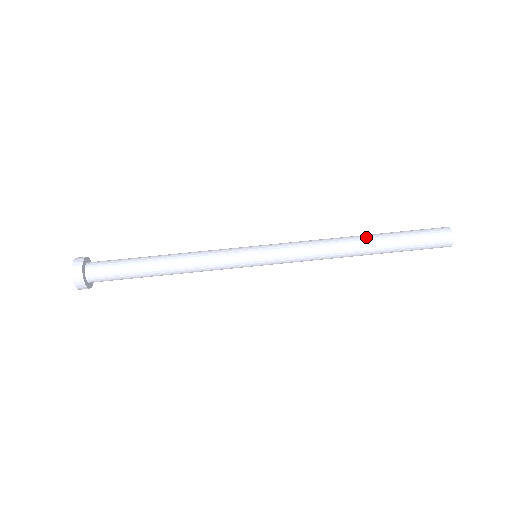
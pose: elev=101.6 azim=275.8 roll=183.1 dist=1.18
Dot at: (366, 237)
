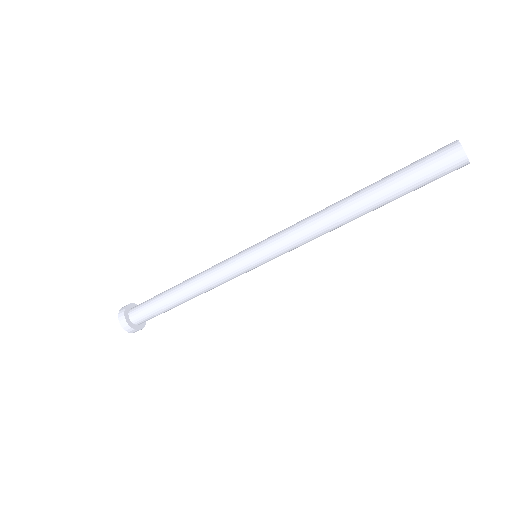
Dot at: (362, 210)
